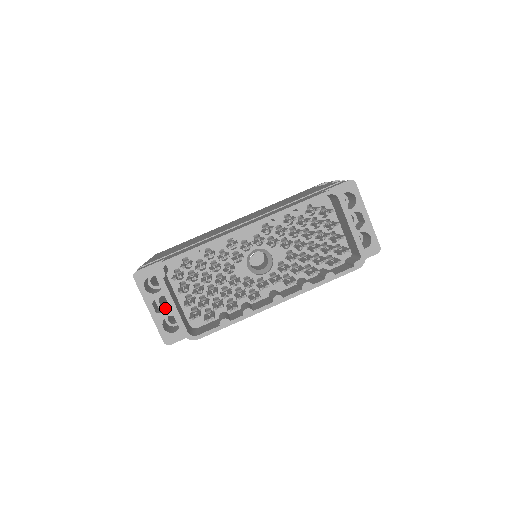
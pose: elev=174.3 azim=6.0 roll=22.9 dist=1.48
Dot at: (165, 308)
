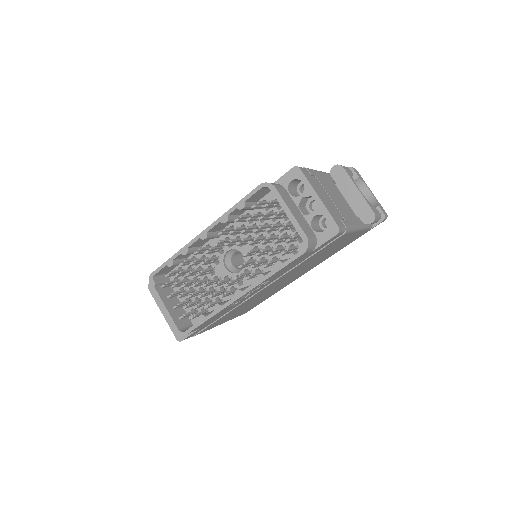
Dot at: occluded
